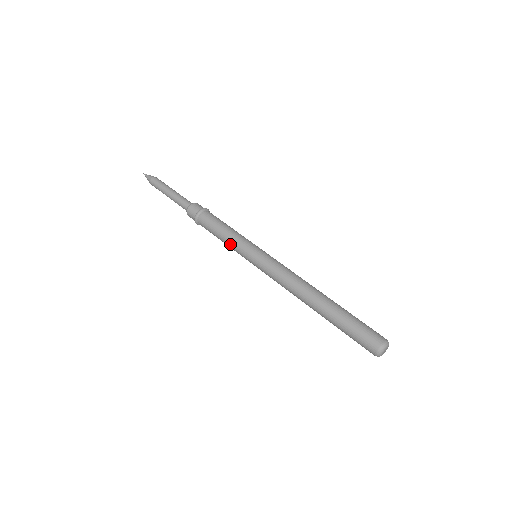
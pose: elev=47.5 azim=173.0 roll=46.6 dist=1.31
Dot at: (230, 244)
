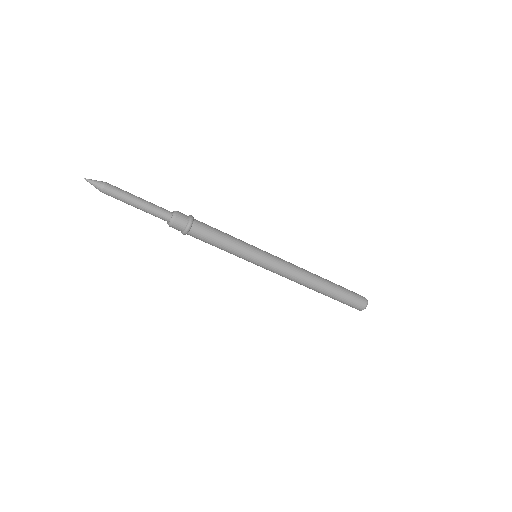
Dot at: (230, 253)
